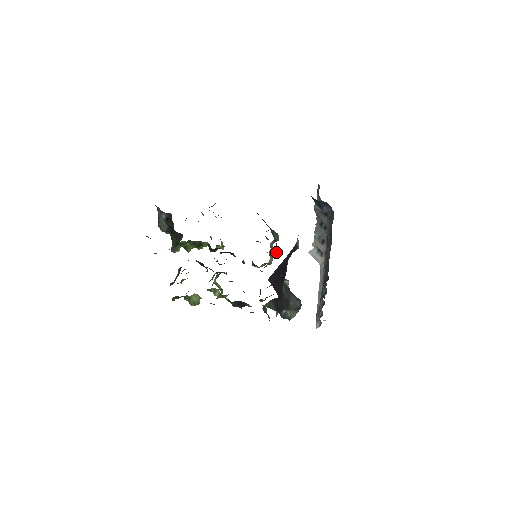
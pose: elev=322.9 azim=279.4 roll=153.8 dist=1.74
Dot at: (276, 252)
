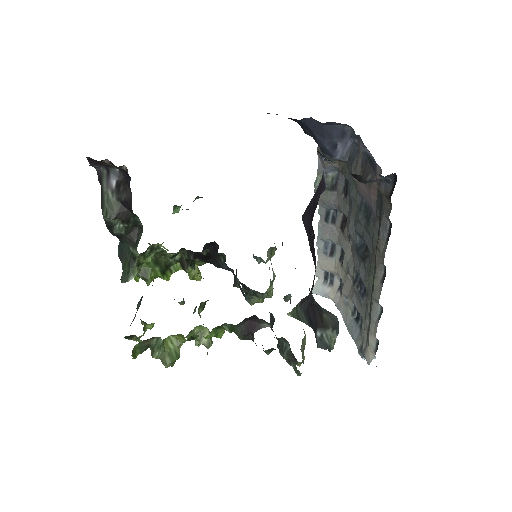
Dot at: occluded
